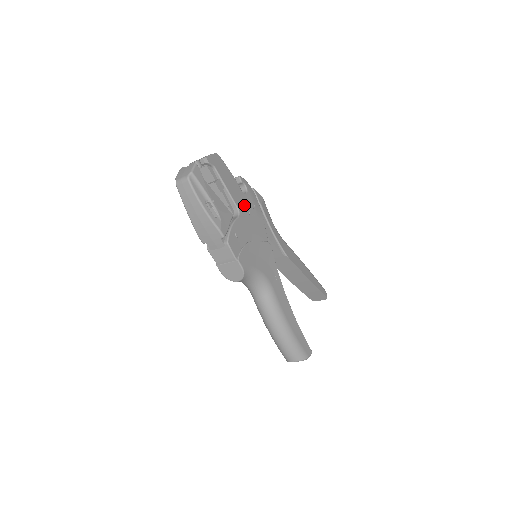
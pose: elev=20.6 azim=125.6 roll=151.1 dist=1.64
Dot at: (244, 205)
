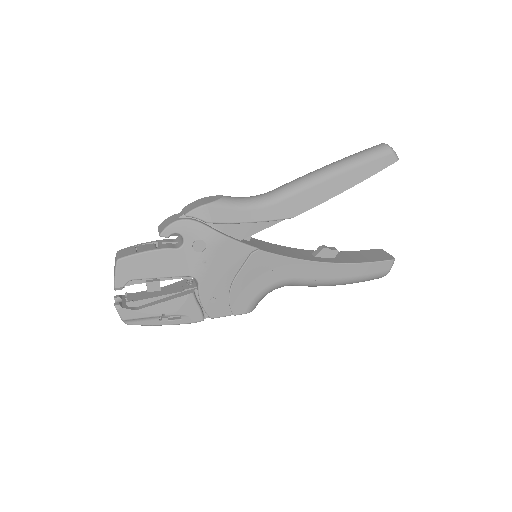
Dot at: (193, 261)
